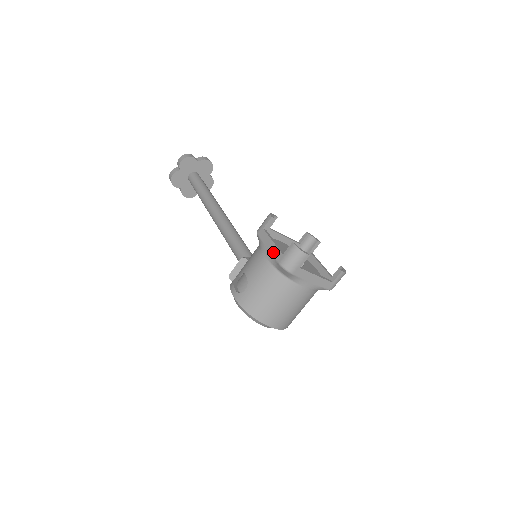
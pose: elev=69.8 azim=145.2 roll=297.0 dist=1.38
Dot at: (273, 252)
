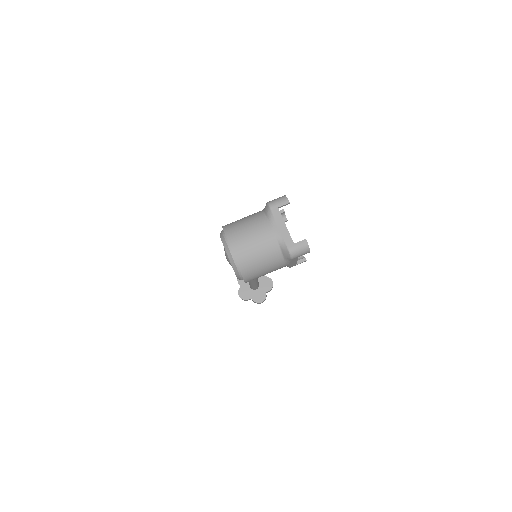
Dot at: occluded
